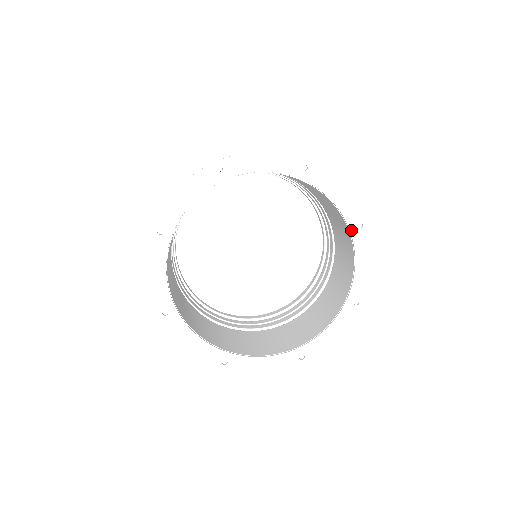
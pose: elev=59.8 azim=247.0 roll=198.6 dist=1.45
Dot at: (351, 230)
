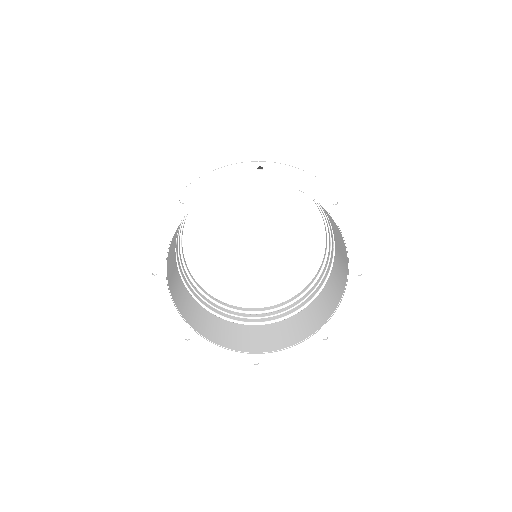
Dot at: (328, 209)
